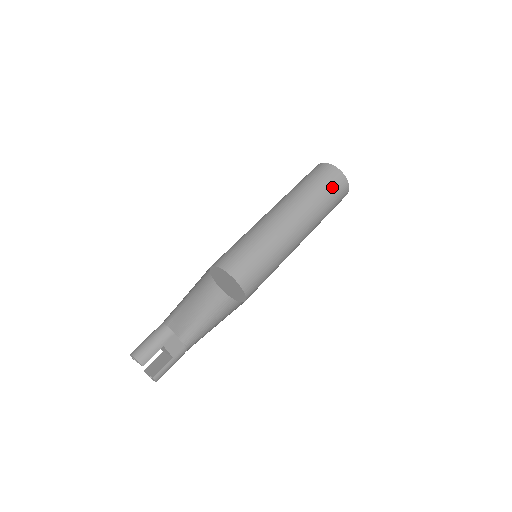
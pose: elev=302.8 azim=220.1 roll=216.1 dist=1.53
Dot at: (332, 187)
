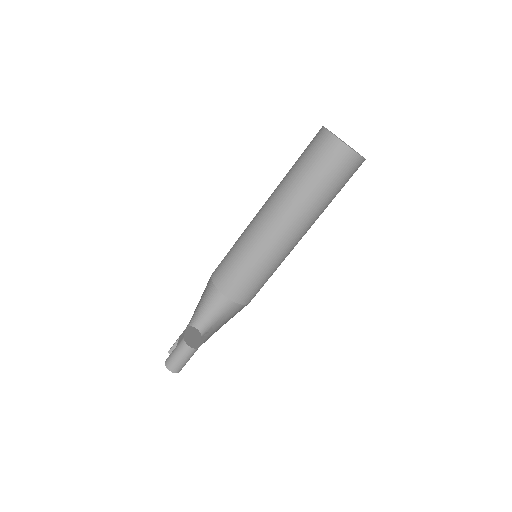
Dot at: occluded
